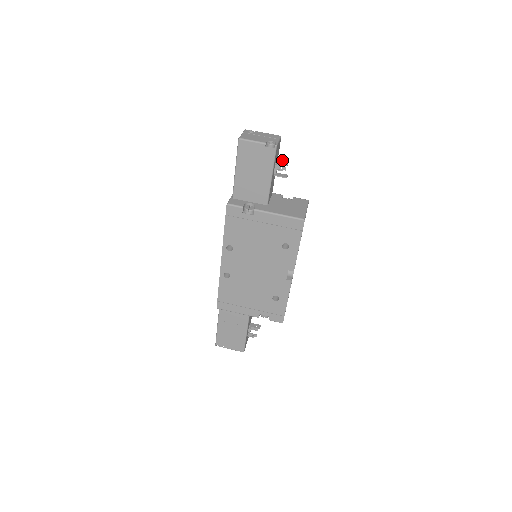
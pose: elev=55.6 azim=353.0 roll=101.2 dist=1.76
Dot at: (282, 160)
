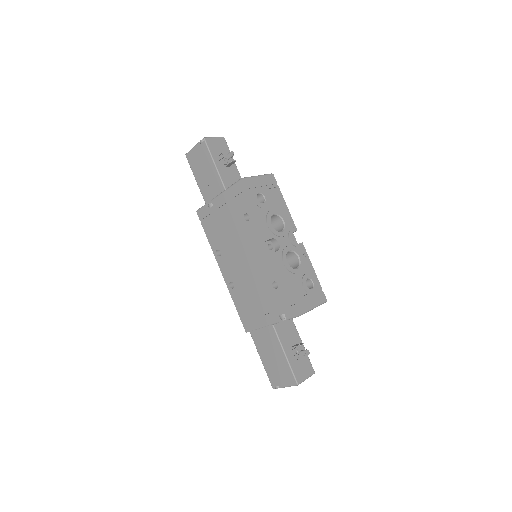
Dot at: (229, 153)
